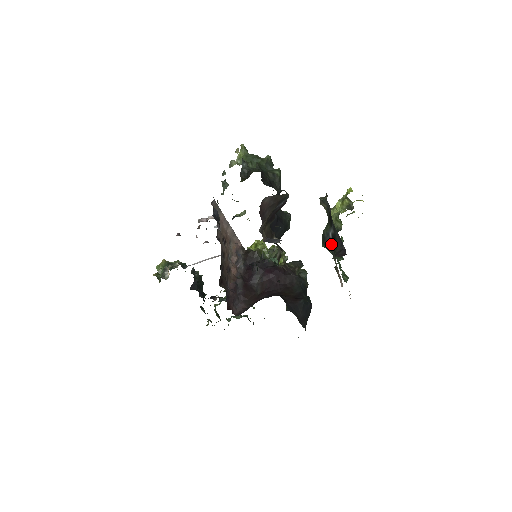
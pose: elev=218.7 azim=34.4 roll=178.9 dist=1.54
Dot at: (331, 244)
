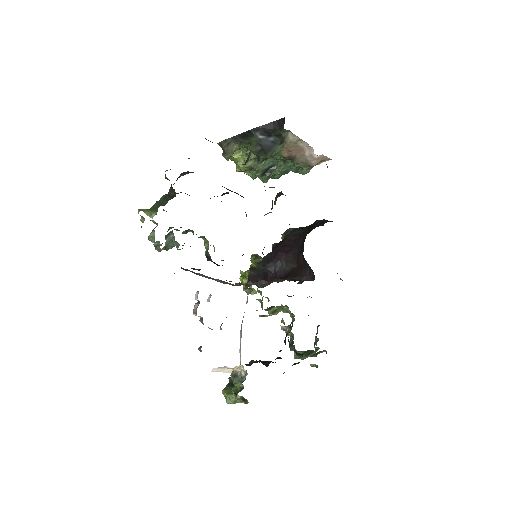
Dot at: (270, 140)
